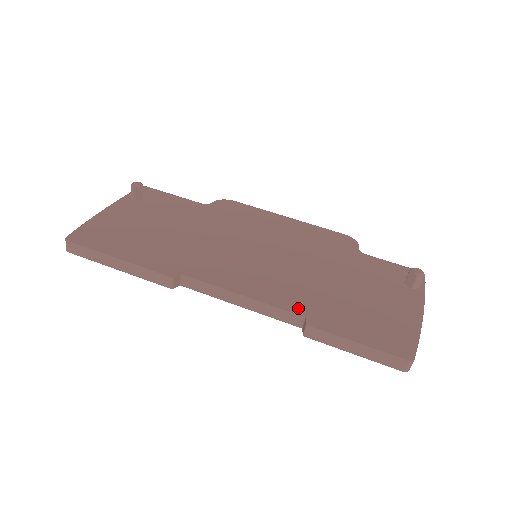
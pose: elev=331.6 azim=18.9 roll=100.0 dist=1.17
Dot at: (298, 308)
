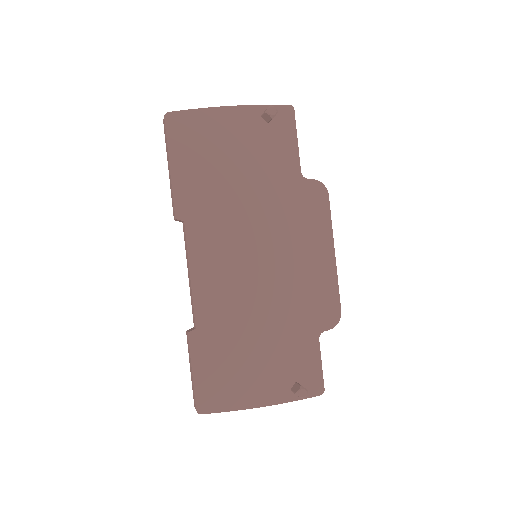
Dot at: (203, 319)
